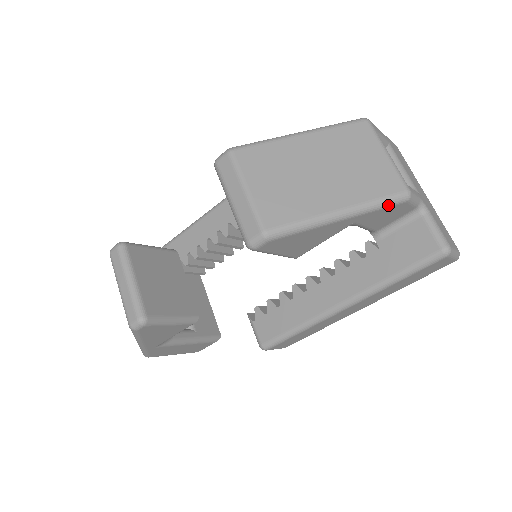
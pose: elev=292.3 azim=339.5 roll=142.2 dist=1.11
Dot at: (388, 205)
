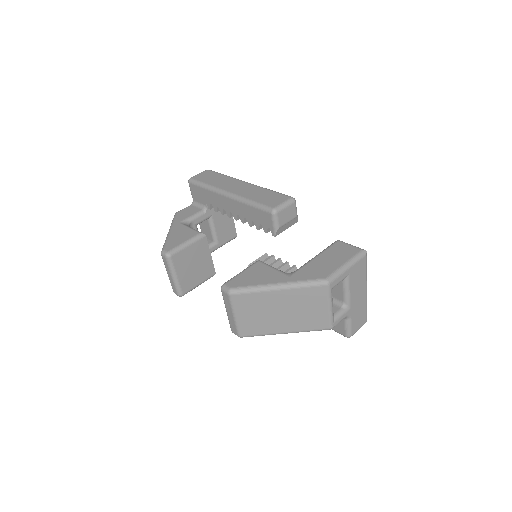
Dot at: (316, 330)
